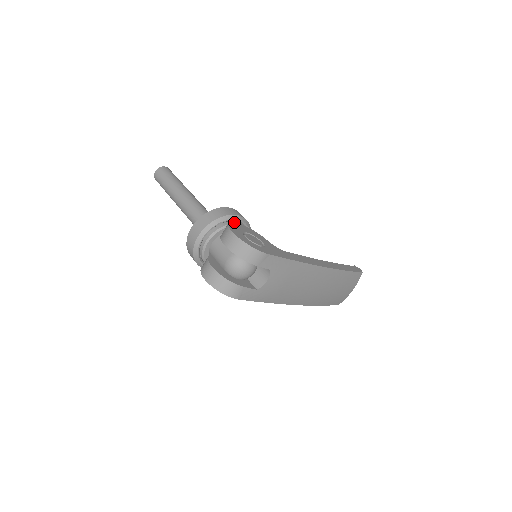
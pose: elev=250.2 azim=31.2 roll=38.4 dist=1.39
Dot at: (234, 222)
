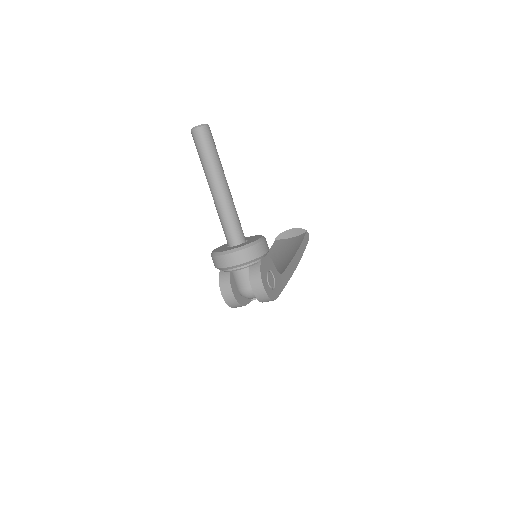
Dot at: (262, 258)
